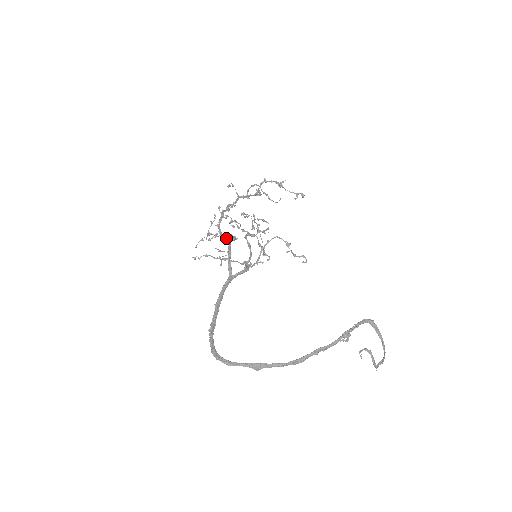
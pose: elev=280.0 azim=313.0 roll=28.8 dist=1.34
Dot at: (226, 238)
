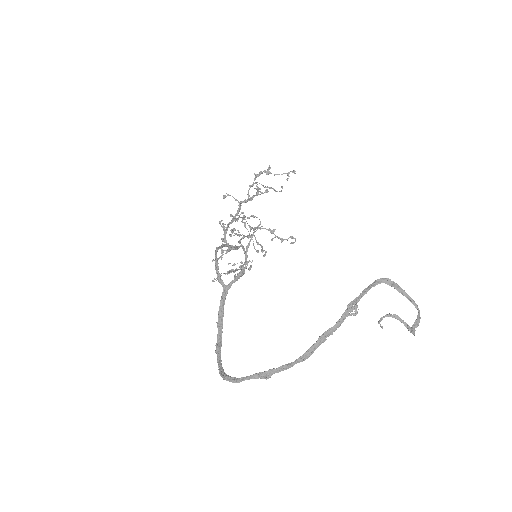
Dot at: (234, 249)
